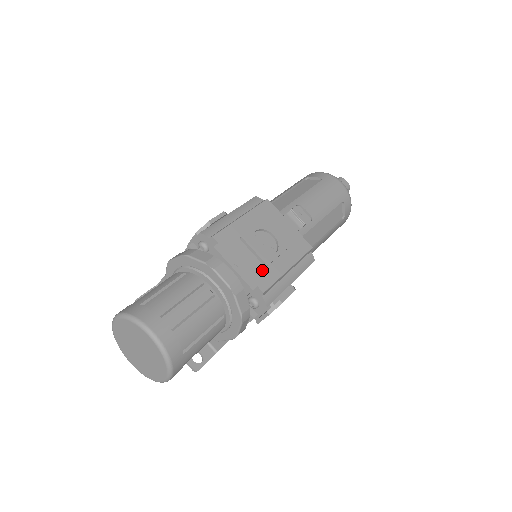
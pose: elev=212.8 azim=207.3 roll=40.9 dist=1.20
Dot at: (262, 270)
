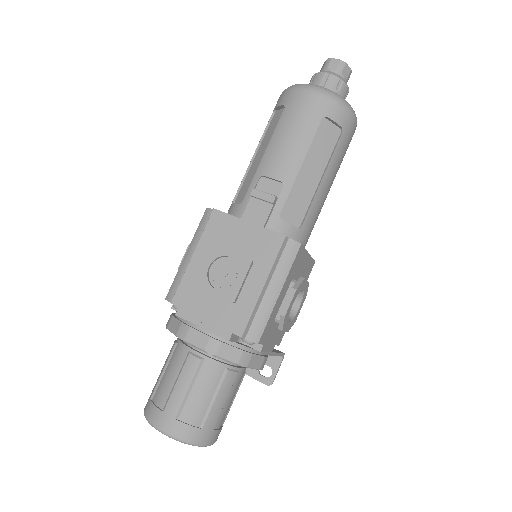
Dot at: (232, 309)
